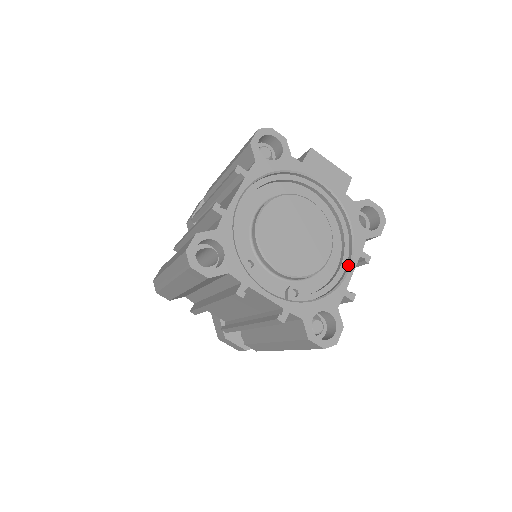
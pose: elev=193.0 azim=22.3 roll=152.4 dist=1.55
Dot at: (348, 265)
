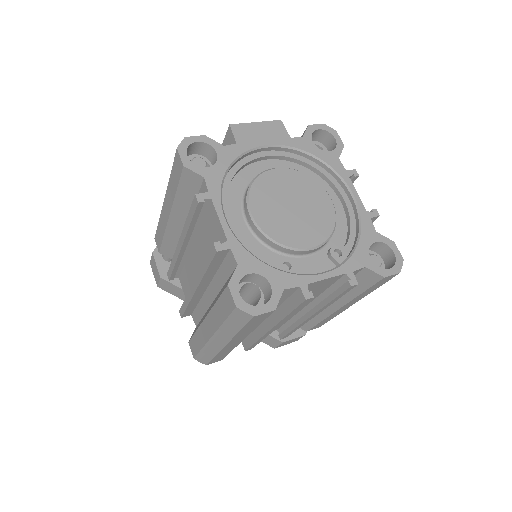
Dot at: (348, 192)
